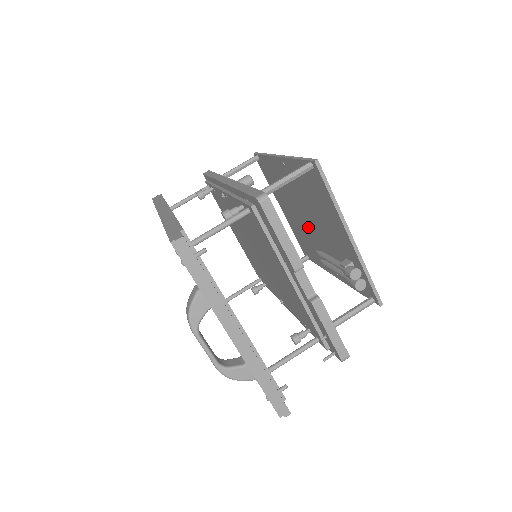
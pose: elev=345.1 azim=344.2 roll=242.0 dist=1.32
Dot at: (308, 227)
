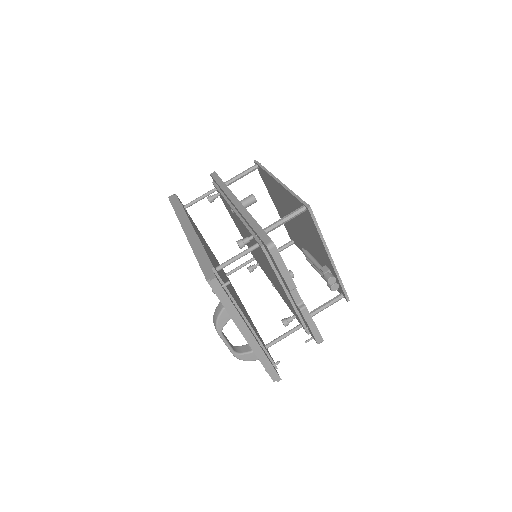
Dot at: (296, 229)
